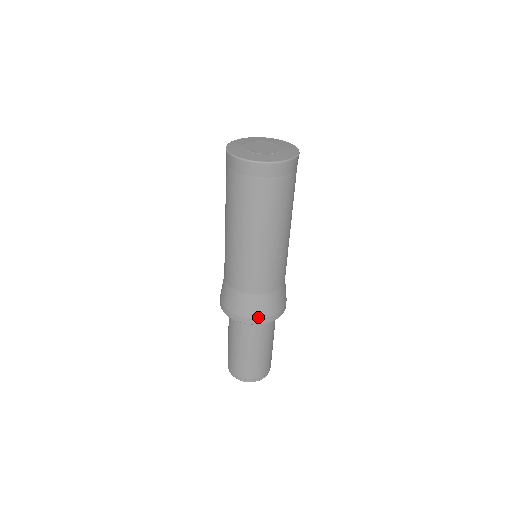
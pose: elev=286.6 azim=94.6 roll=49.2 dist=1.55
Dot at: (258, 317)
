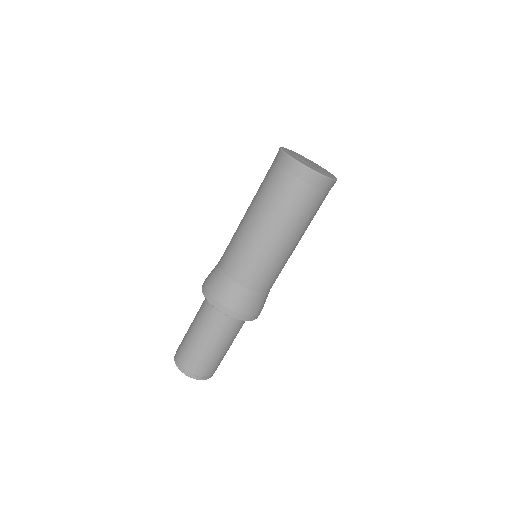
Dot at: (230, 307)
